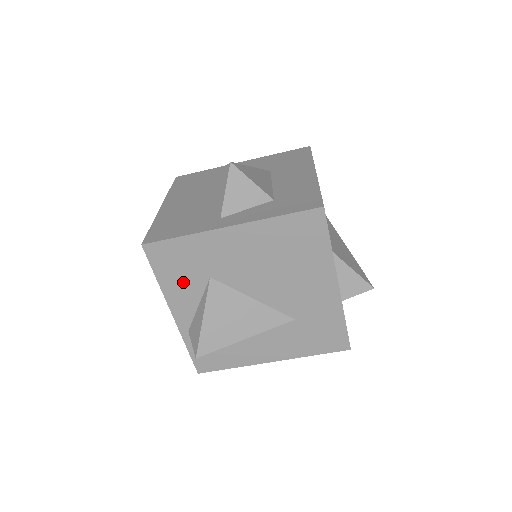
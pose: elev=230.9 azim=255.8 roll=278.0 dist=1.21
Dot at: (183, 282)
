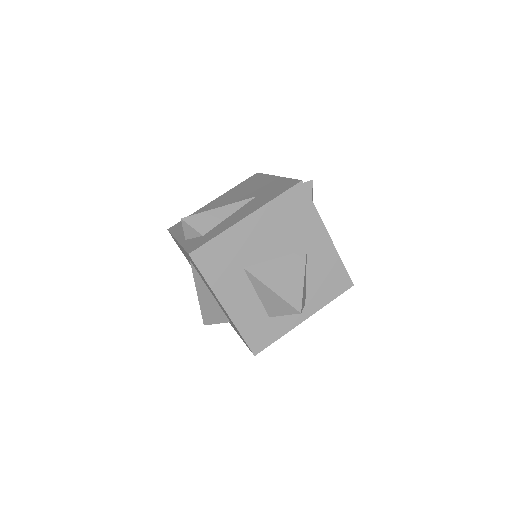
Dot at: occluded
